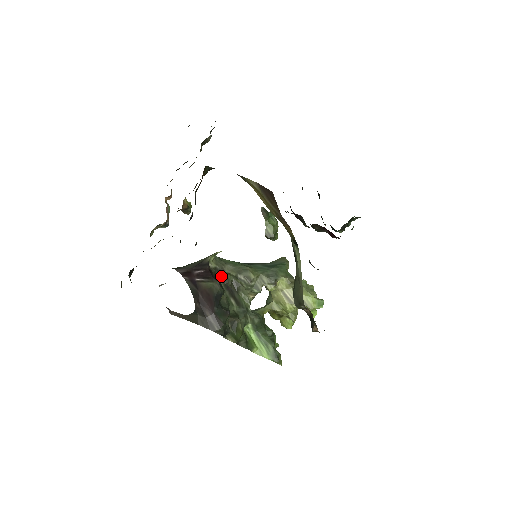
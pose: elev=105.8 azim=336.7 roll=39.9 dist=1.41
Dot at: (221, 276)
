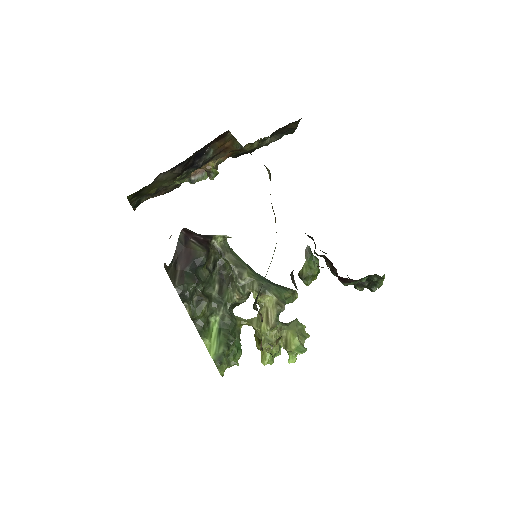
Dot at: (222, 262)
